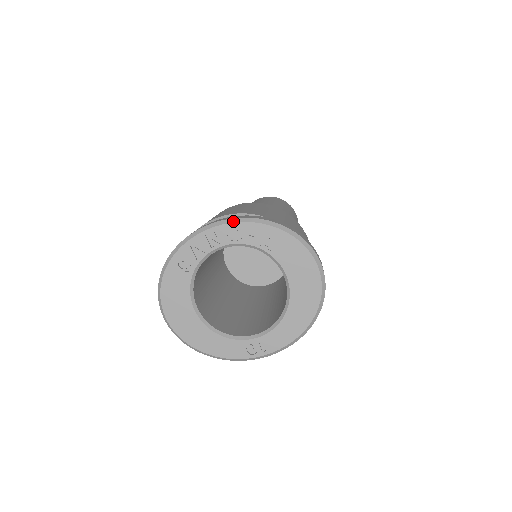
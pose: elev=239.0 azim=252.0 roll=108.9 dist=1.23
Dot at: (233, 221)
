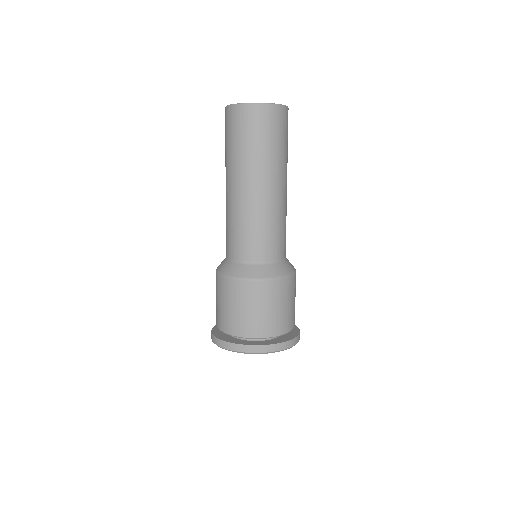
Dot at: occluded
